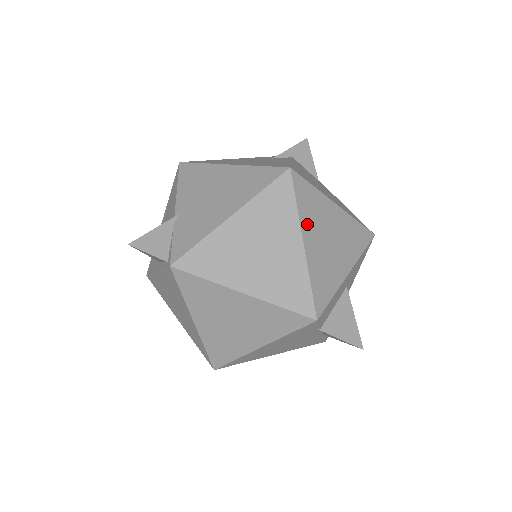
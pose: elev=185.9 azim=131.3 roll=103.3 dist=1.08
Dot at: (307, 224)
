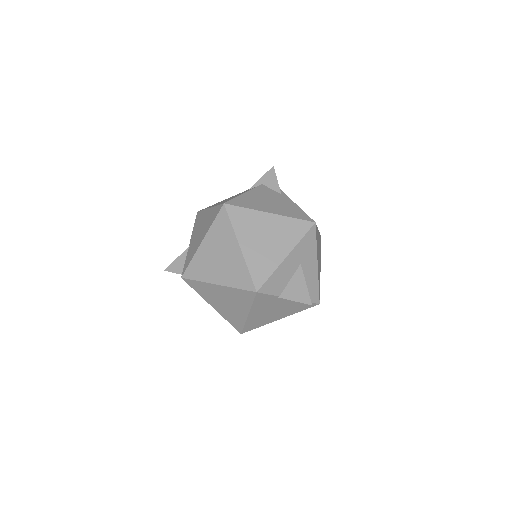
Dot at: (242, 234)
